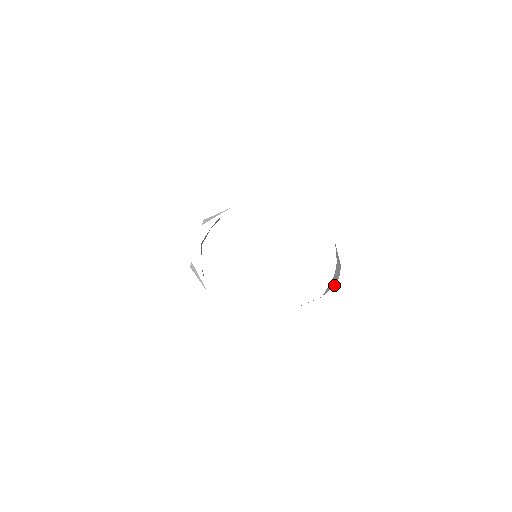
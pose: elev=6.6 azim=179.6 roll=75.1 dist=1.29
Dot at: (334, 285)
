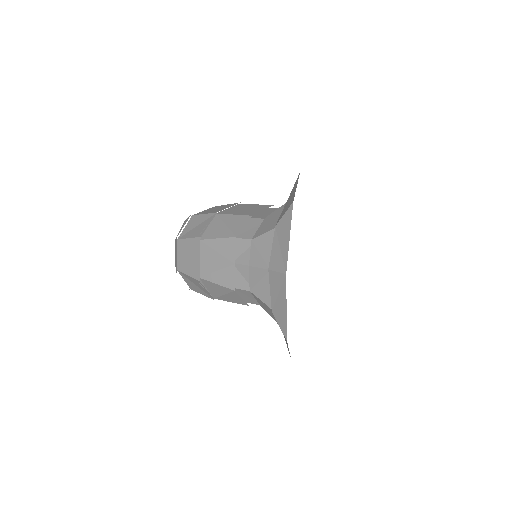
Dot at: occluded
